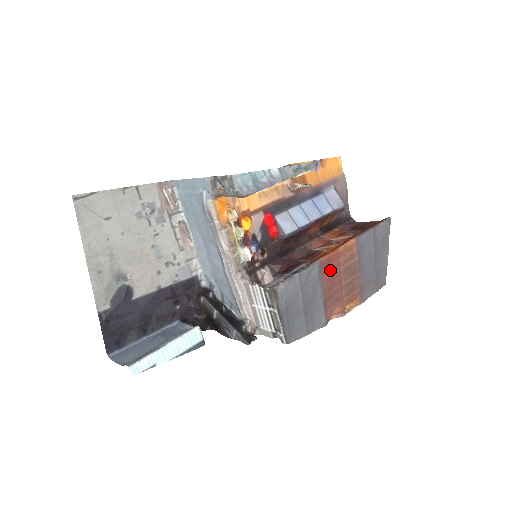
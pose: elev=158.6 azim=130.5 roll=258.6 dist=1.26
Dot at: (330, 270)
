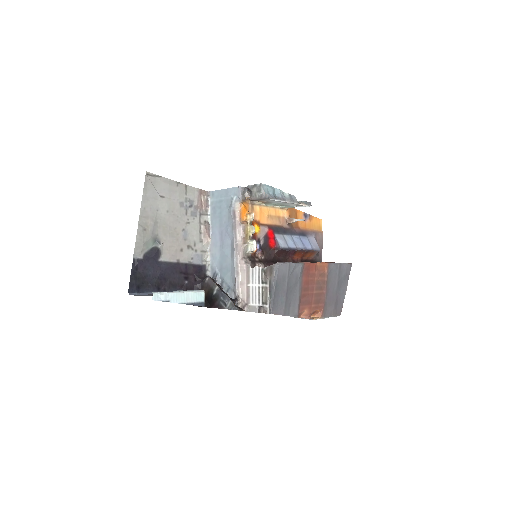
Dot at: (308, 275)
